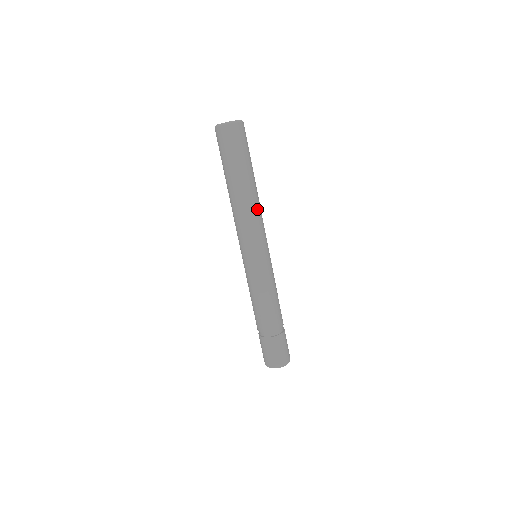
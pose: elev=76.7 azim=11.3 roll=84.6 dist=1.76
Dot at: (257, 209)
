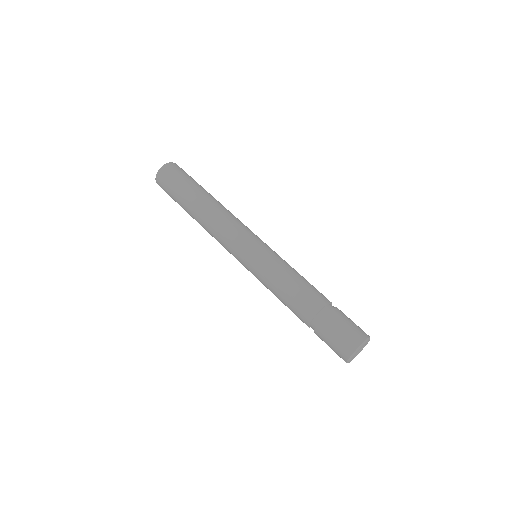
Dot at: (224, 213)
